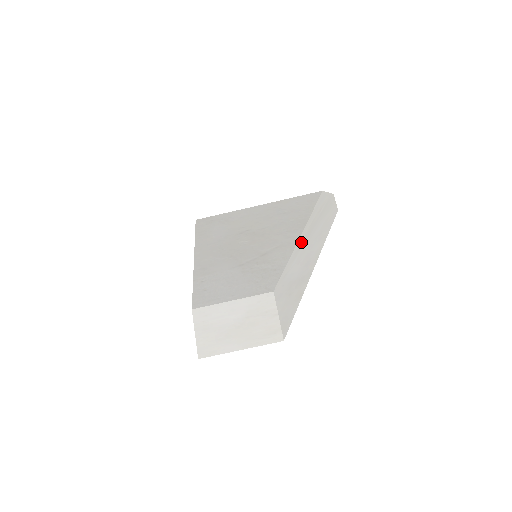
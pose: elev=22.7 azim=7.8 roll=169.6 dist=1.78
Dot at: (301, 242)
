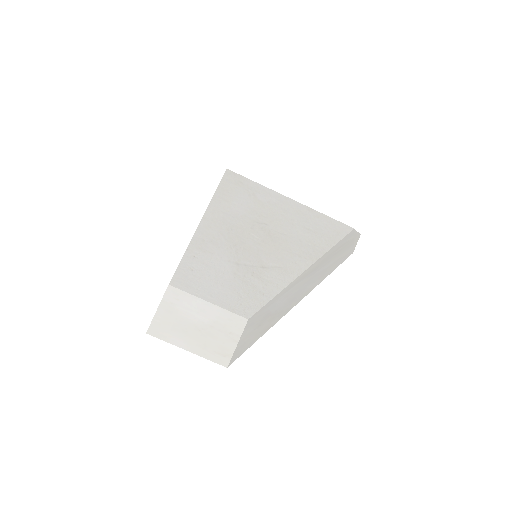
Dot at: (302, 276)
